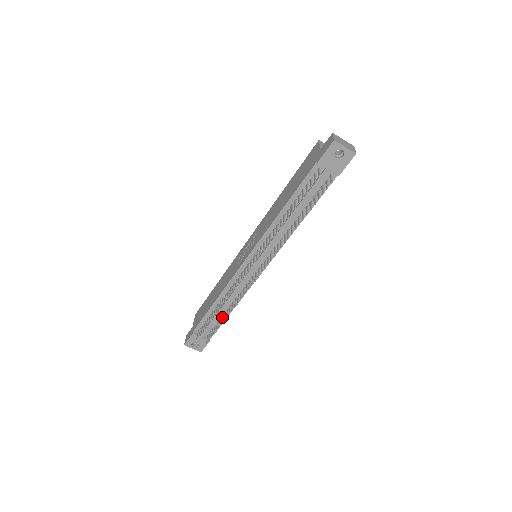
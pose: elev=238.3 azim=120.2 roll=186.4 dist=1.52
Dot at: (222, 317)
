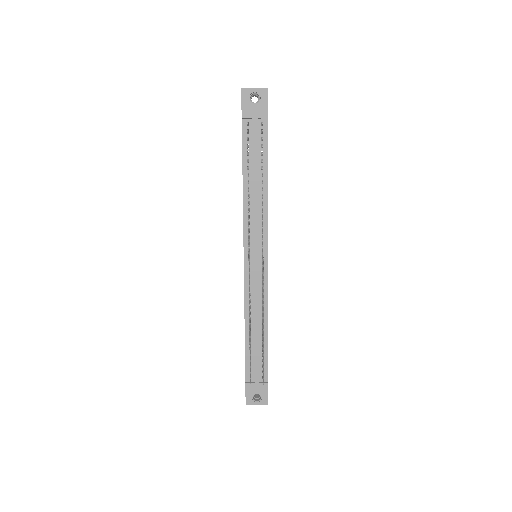
Dot at: (262, 343)
